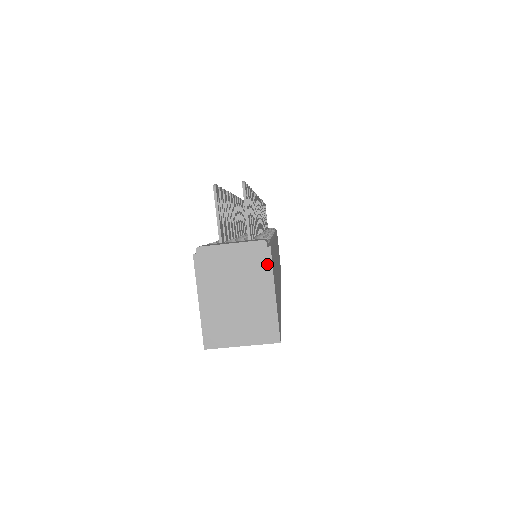
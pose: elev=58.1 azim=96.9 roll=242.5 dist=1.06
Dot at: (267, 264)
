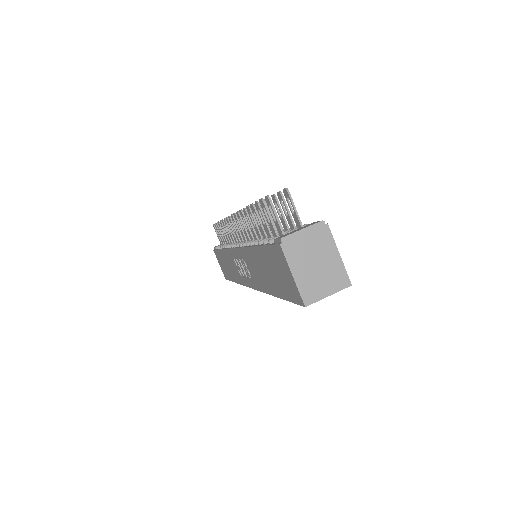
Dot at: (329, 236)
